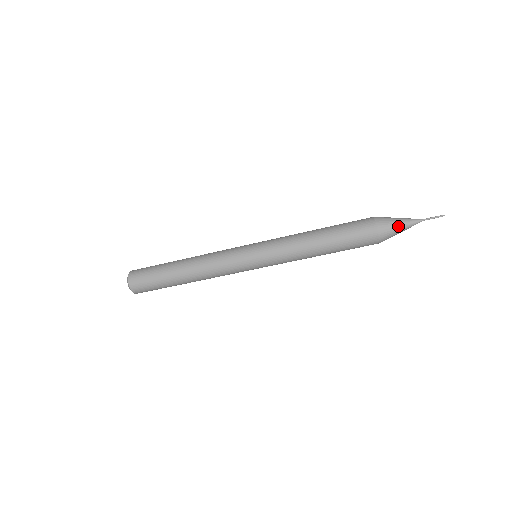
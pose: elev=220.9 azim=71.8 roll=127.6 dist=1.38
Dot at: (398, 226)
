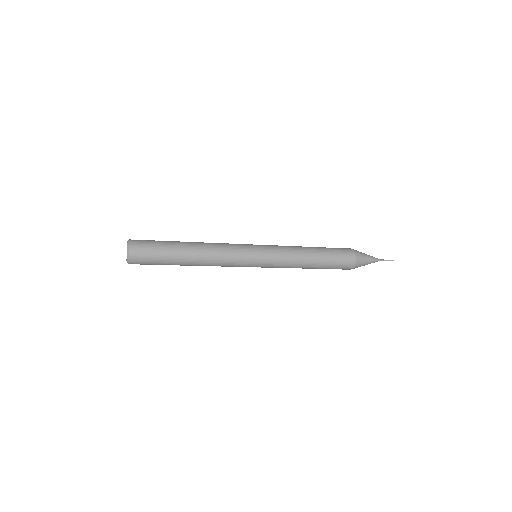
Dot at: (367, 262)
